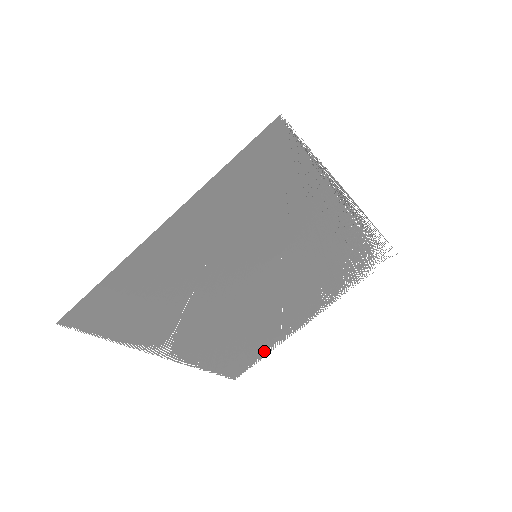
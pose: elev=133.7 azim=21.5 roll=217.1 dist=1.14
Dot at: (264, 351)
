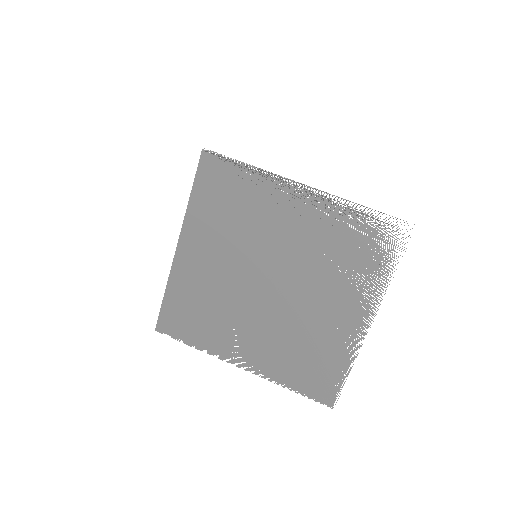
Dot at: (340, 368)
